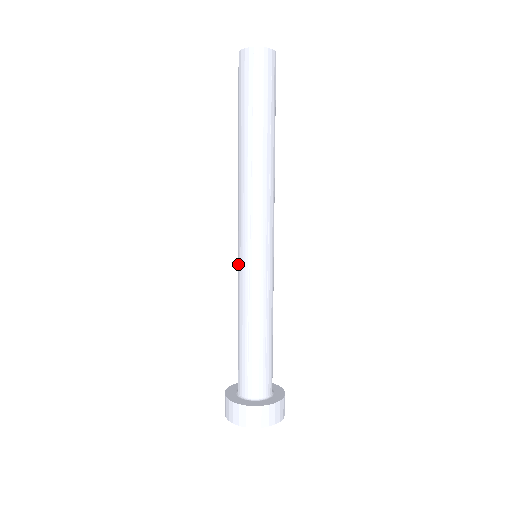
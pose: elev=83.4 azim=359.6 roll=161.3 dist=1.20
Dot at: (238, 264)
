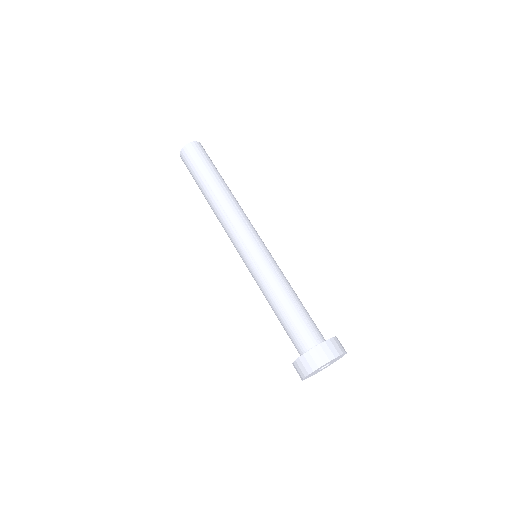
Dot at: (253, 259)
